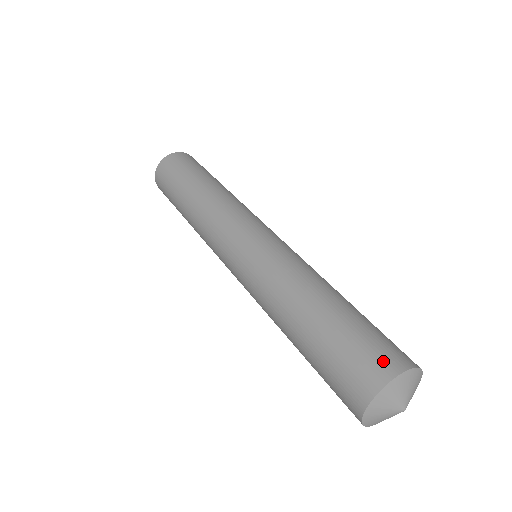
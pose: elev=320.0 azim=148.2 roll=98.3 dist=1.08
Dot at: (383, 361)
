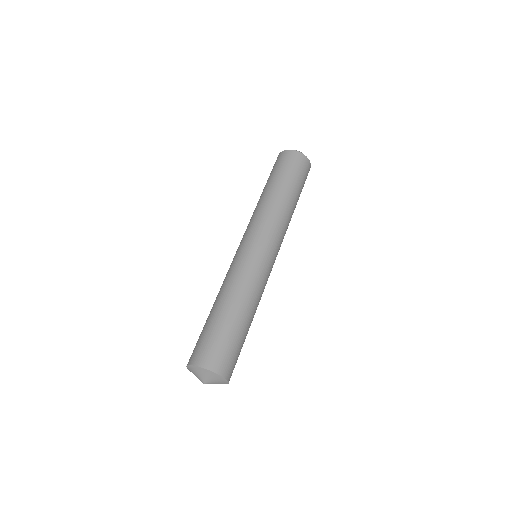
Dot at: (211, 358)
